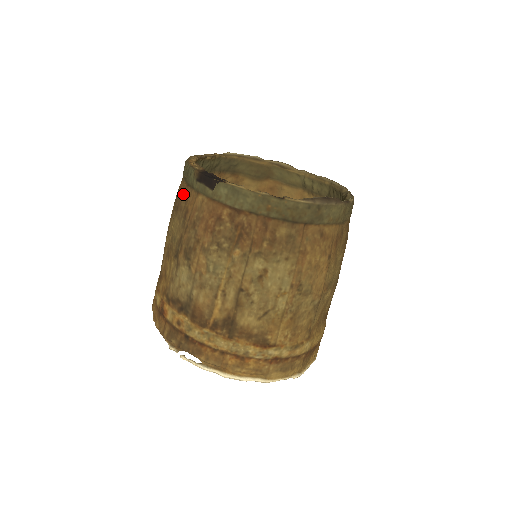
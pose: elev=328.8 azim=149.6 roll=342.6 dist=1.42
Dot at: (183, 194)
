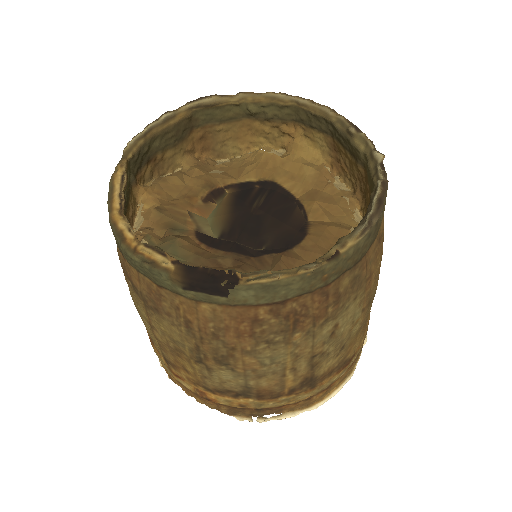
Dot at: (158, 297)
